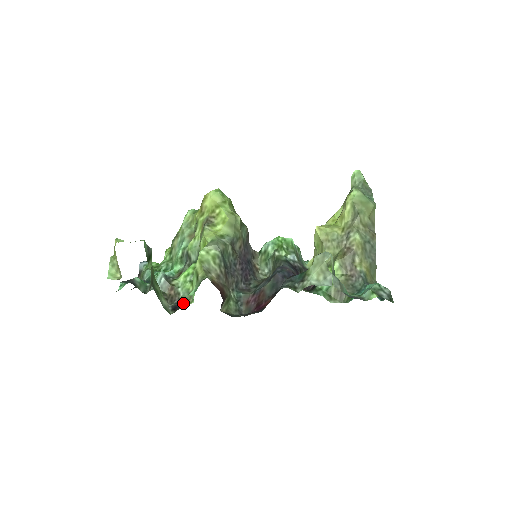
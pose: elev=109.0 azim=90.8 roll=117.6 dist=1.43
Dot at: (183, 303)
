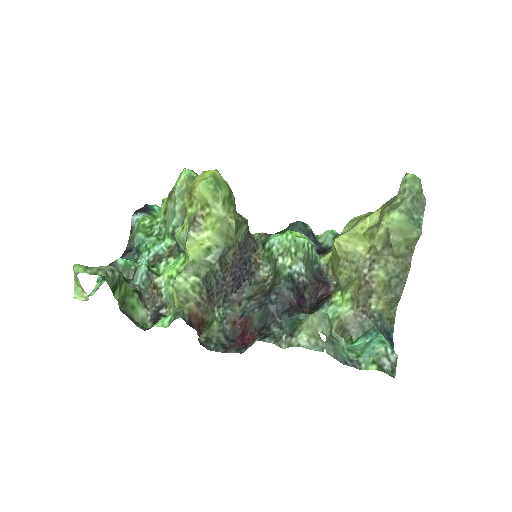
Dot at: (164, 310)
